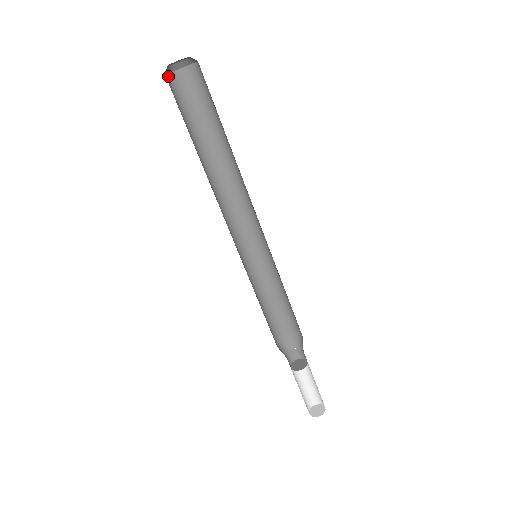
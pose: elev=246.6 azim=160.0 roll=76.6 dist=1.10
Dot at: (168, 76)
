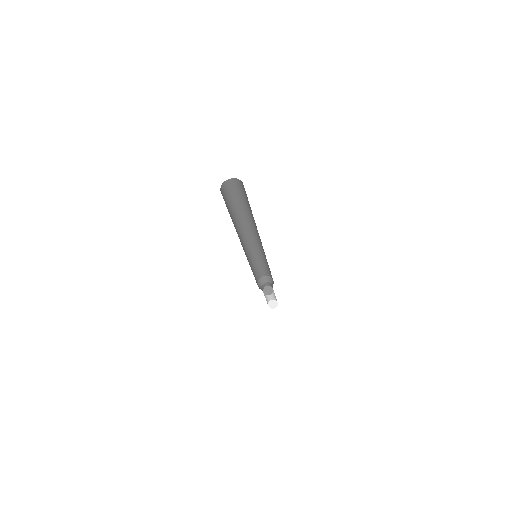
Dot at: occluded
